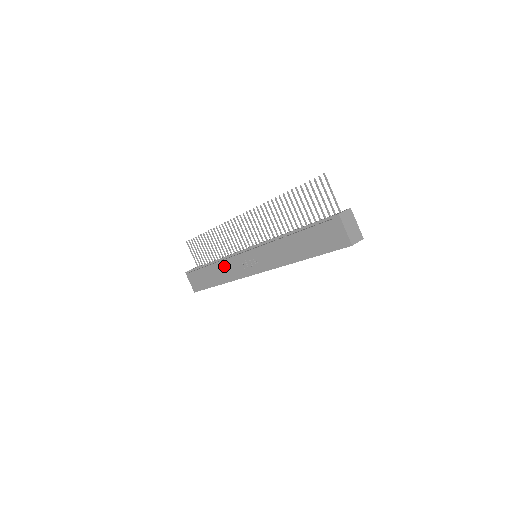
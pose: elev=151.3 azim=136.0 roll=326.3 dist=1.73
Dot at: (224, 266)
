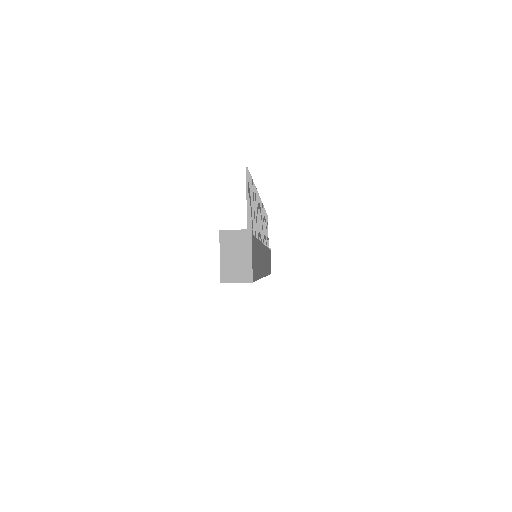
Dot at: occluded
